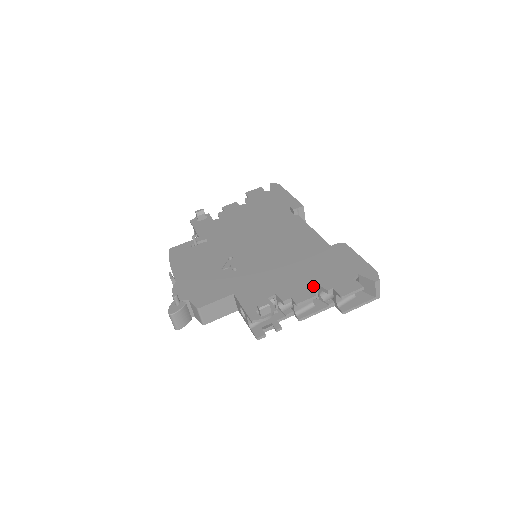
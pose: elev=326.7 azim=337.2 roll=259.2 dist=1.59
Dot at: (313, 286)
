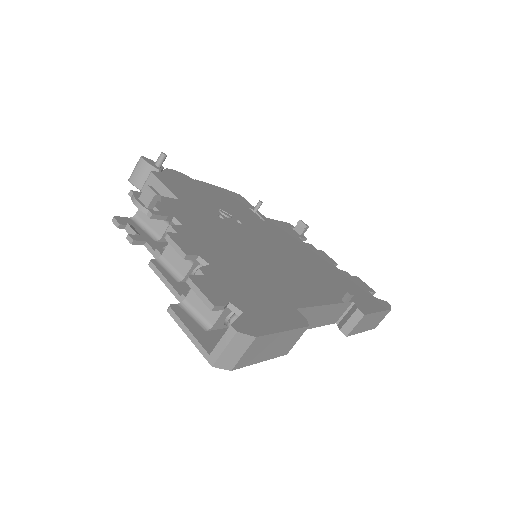
Dot at: (205, 258)
